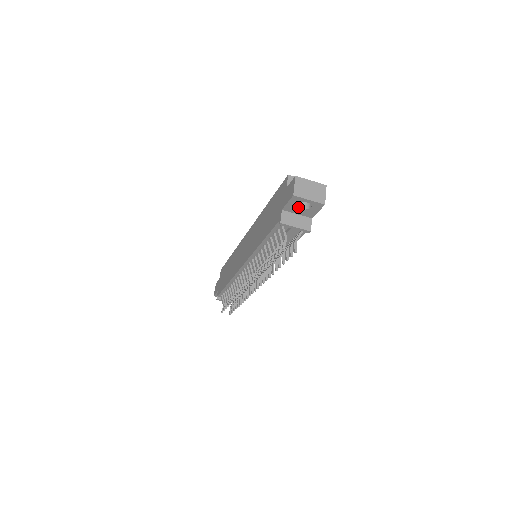
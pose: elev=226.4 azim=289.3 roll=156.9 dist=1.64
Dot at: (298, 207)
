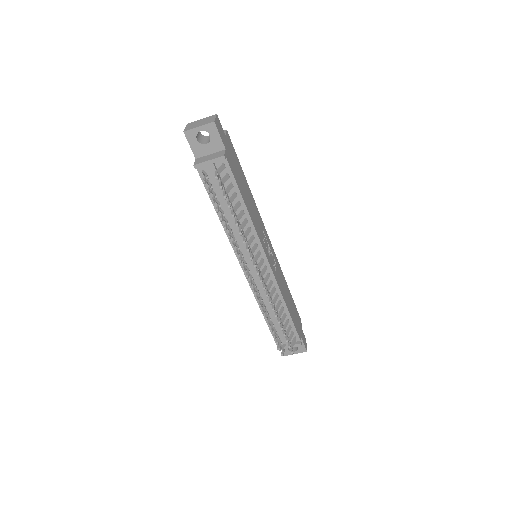
Dot at: (202, 144)
